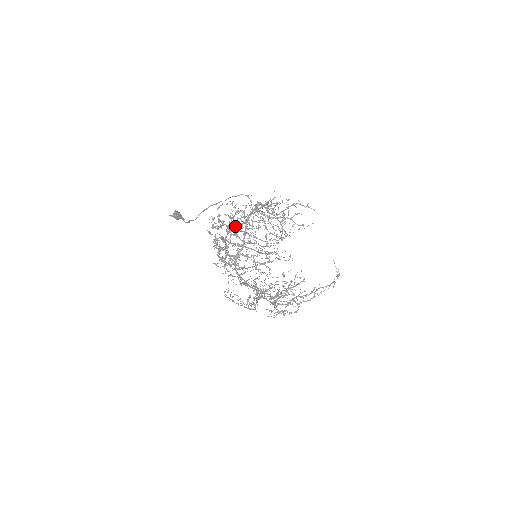
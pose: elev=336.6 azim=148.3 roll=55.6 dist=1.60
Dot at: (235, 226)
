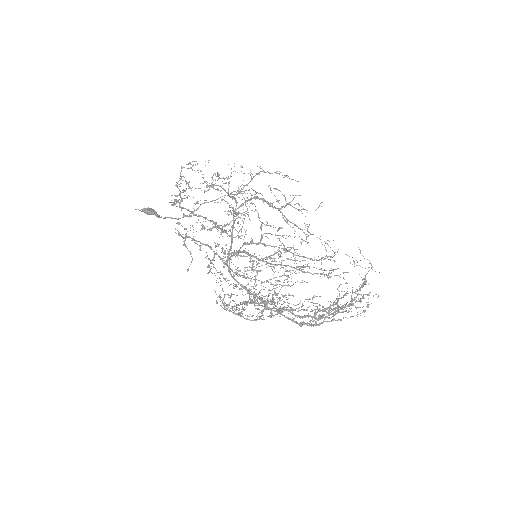
Dot at: (179, 202)
